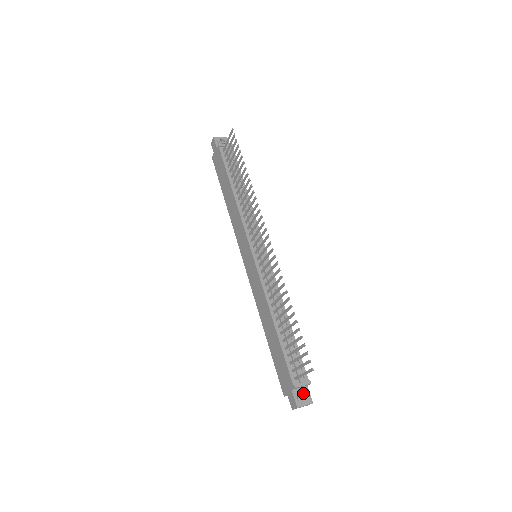
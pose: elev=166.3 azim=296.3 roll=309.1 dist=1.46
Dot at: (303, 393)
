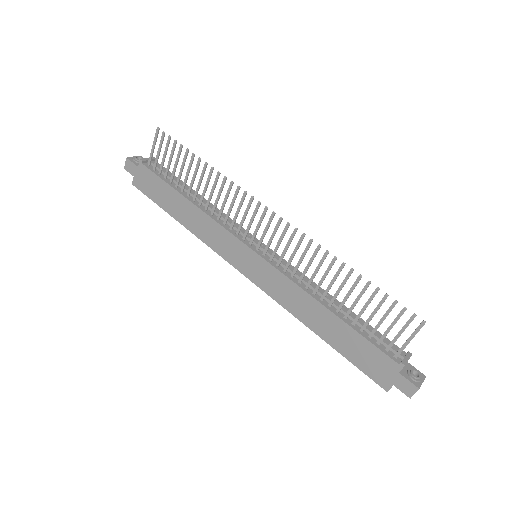
Dot at: (412, 370)
